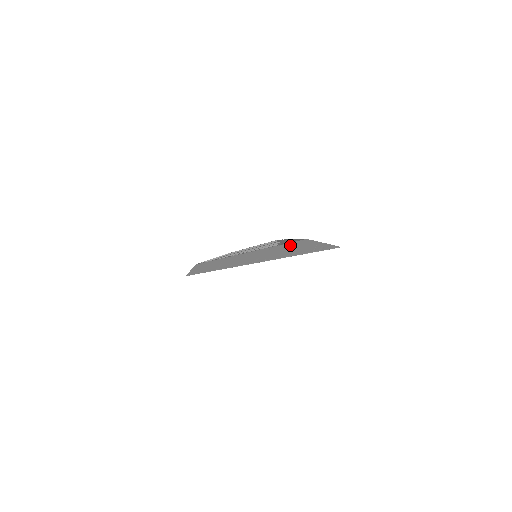
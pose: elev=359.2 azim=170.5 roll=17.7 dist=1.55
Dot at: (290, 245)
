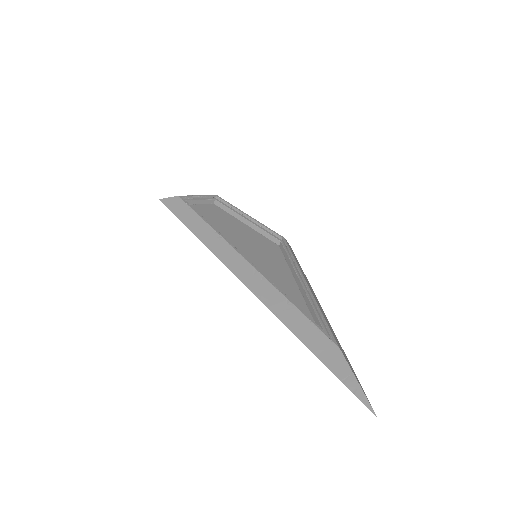
Dot at: (316, 332)
